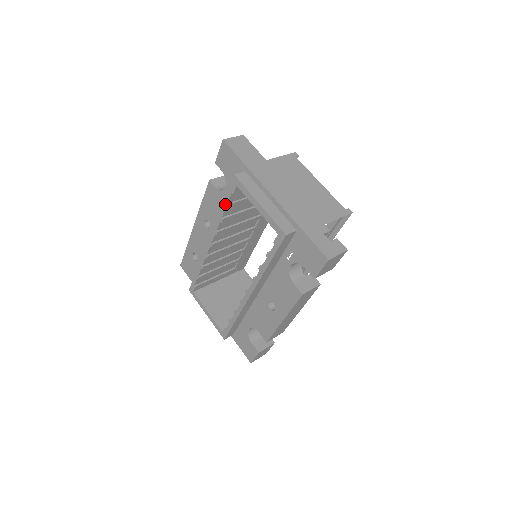
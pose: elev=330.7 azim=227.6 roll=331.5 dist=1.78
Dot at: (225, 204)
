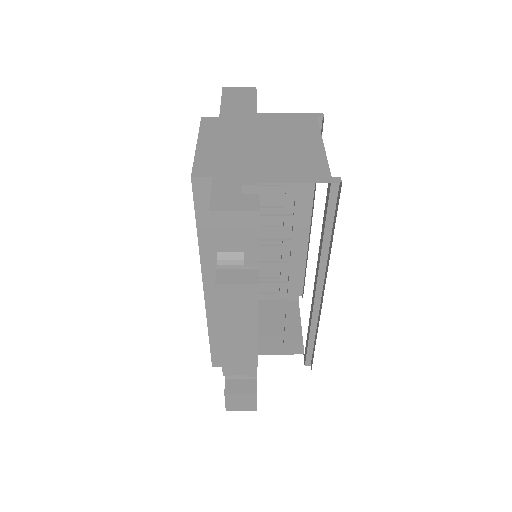
Dot at: occluded
